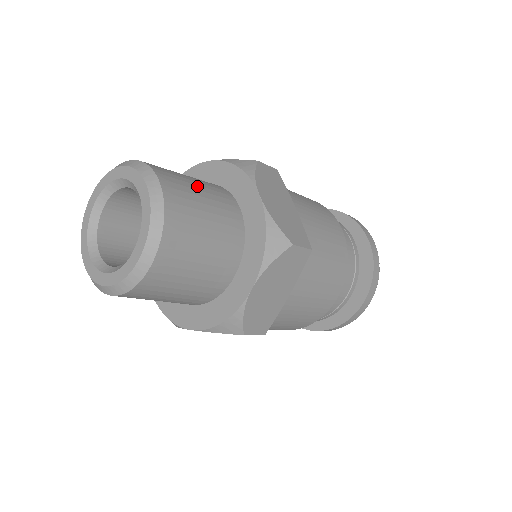
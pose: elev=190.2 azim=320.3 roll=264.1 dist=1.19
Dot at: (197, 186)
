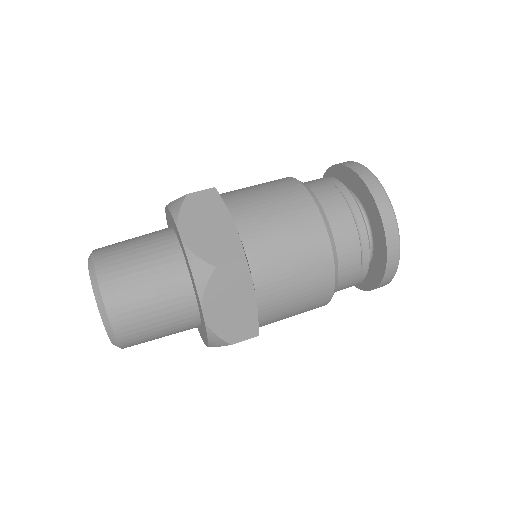
Dot at: (135, 250)
